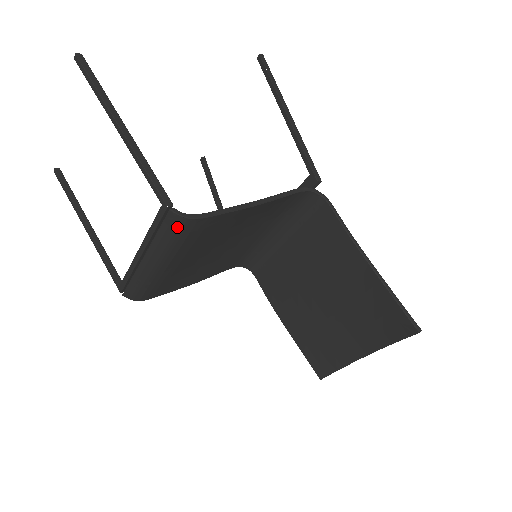
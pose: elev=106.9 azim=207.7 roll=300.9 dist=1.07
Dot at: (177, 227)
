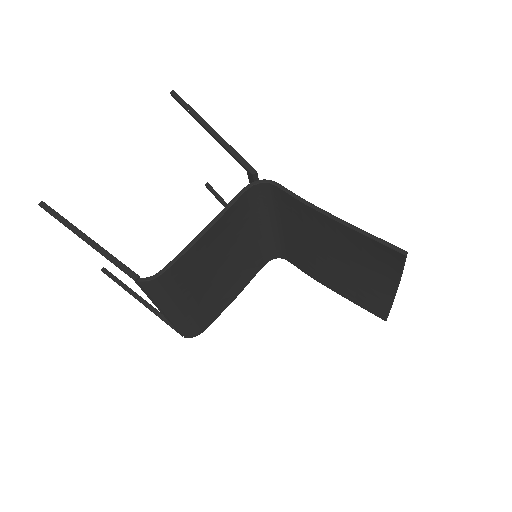
Dot at: (154, 287)
